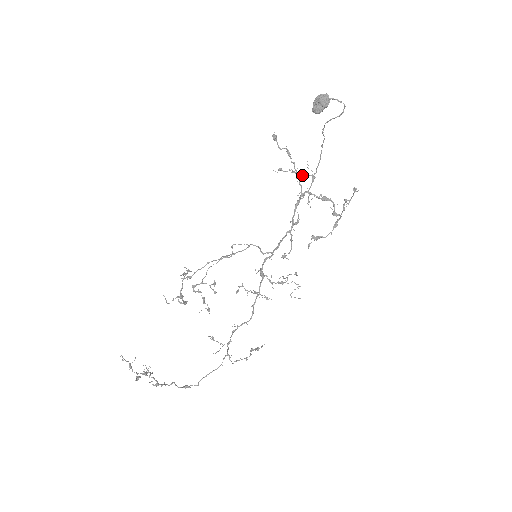
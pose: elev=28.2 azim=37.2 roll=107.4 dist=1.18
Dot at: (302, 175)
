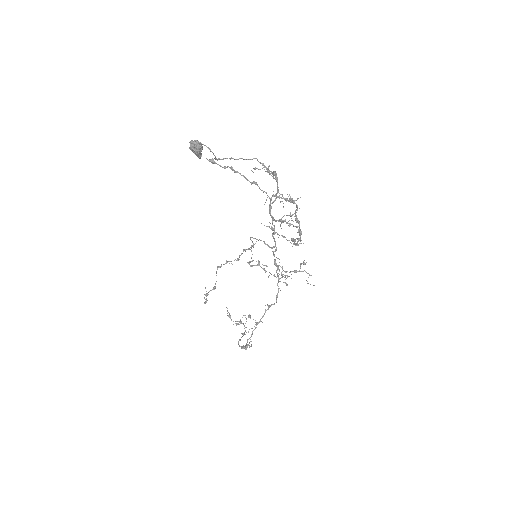
Dot at: (272, 173)
